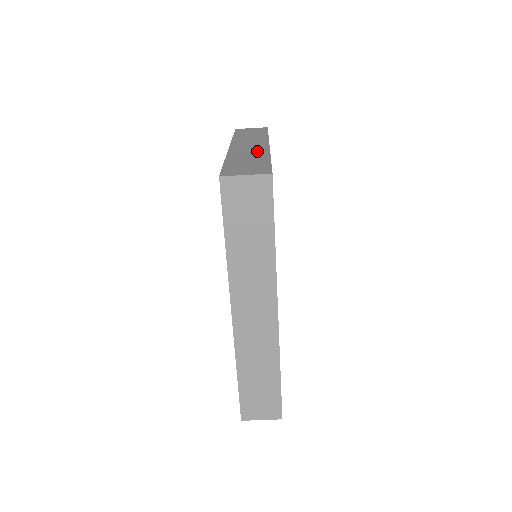
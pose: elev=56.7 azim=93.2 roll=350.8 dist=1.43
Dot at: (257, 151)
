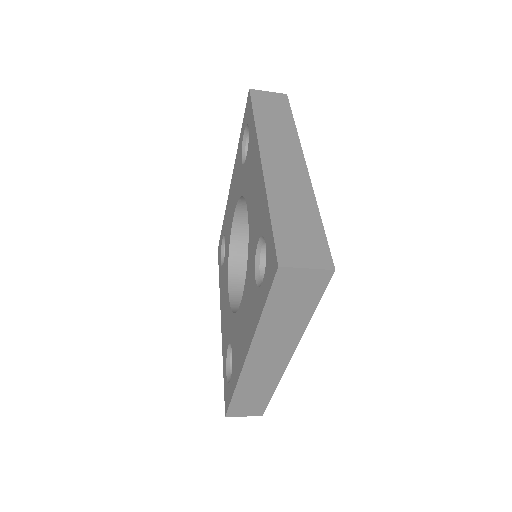
Dot at: (298, 185)
